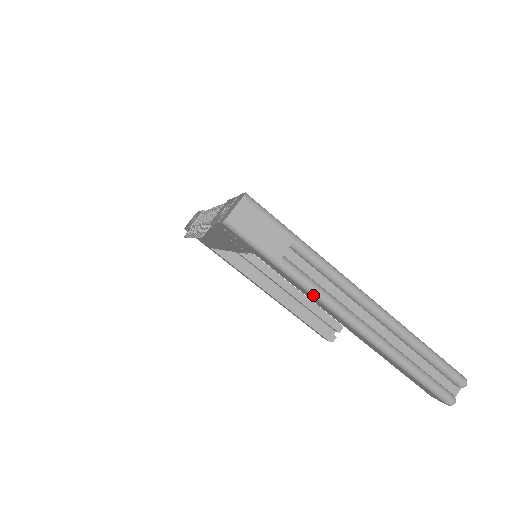
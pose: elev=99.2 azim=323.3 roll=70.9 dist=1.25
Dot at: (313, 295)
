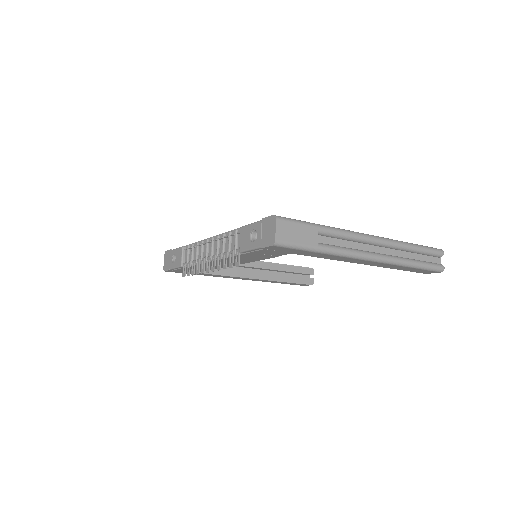
Dot at: (346, 256)
